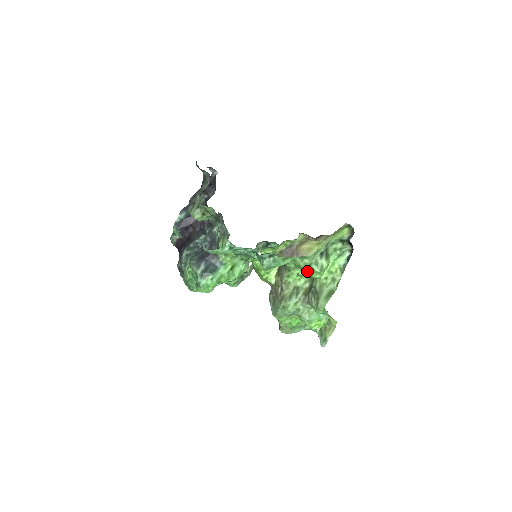
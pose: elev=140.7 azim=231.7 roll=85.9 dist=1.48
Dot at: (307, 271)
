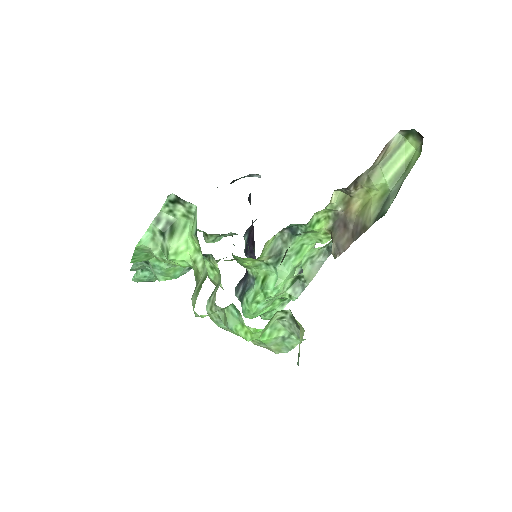
Dot at: (171, 263)
